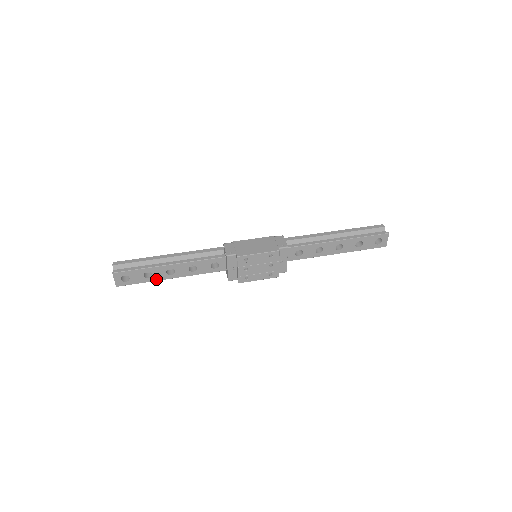
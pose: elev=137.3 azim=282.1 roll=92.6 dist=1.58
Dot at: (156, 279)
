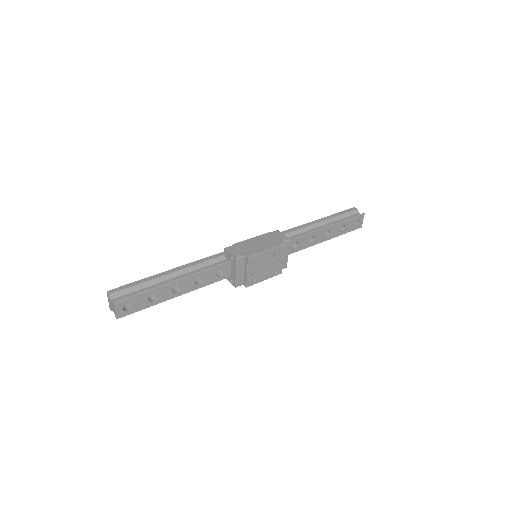
Dot at: (161, 301)
